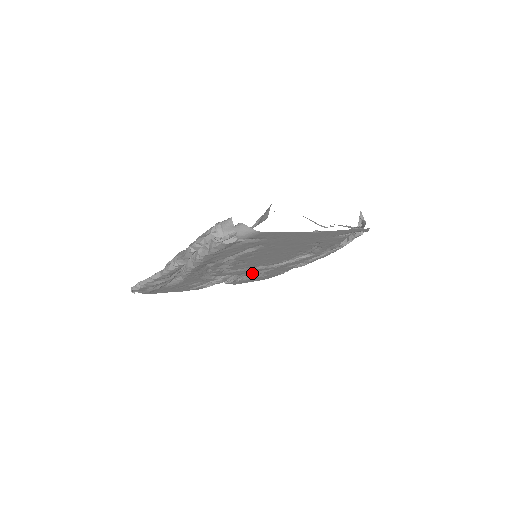
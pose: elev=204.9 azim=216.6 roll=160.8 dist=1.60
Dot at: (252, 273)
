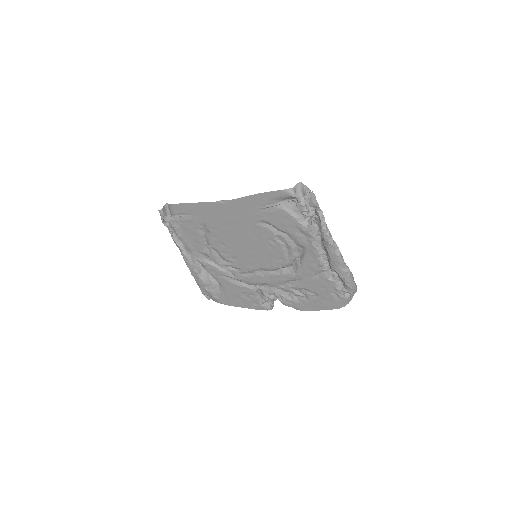
Dot at: (287, 286)
